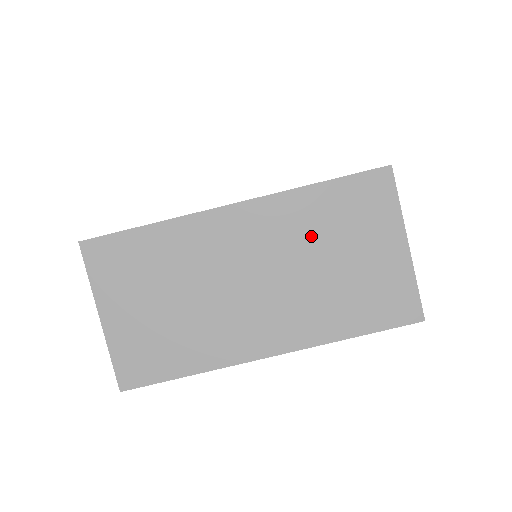
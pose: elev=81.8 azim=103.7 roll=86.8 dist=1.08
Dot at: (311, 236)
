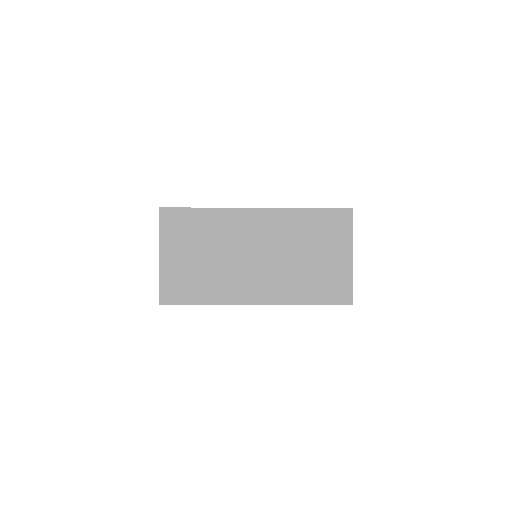
Dot at: (297, 238)
